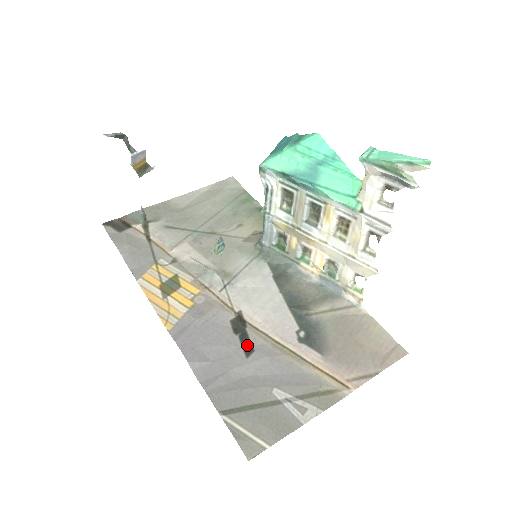
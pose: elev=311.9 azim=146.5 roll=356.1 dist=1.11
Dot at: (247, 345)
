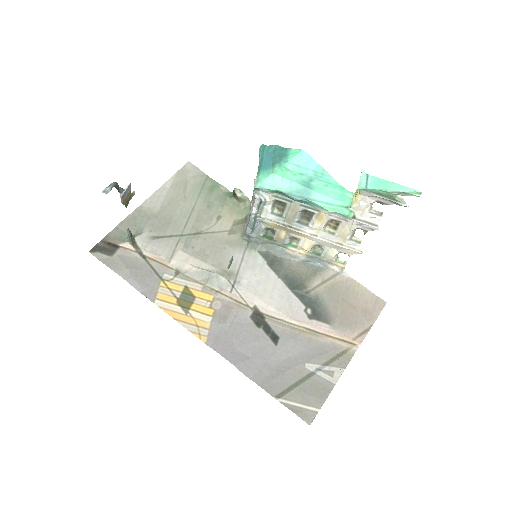
Dot at: (272, 334)
